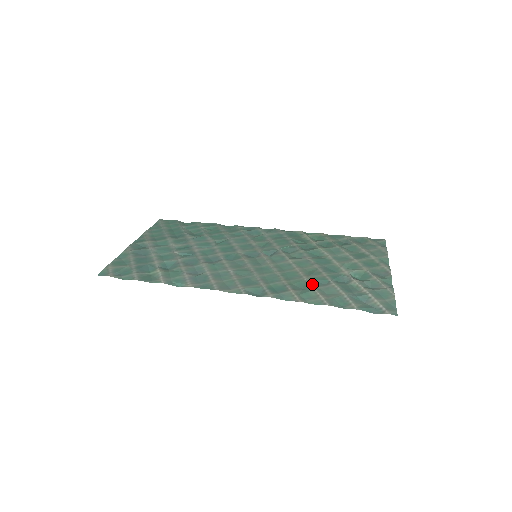
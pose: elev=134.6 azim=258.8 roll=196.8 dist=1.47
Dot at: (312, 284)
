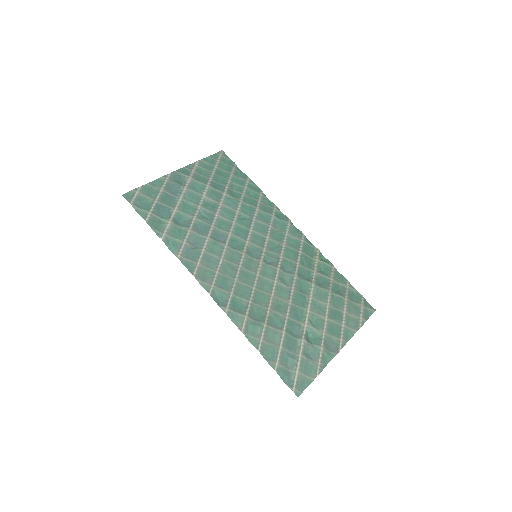
Dot at: (268, 320)
